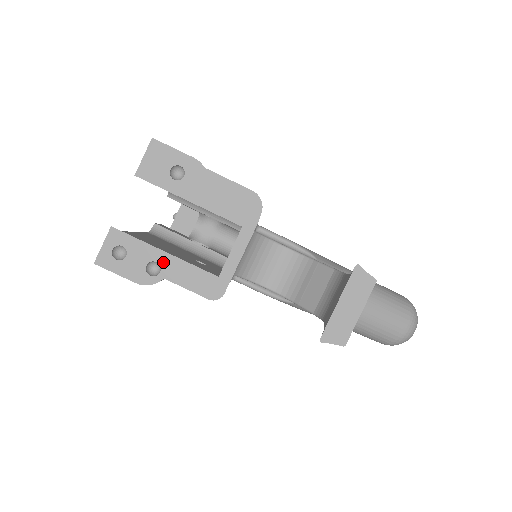
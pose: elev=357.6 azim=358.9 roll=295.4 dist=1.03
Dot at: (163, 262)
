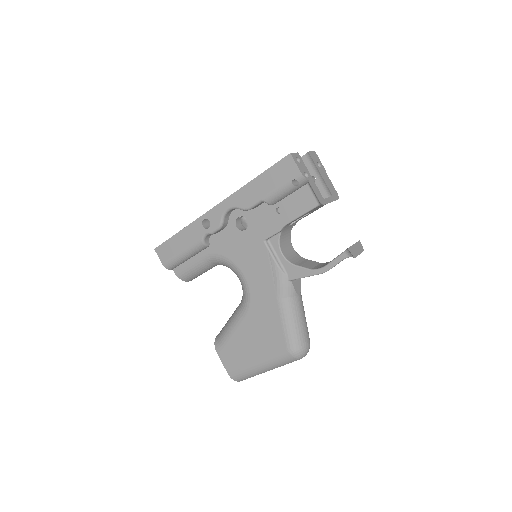
Dot at: (310, 177)
